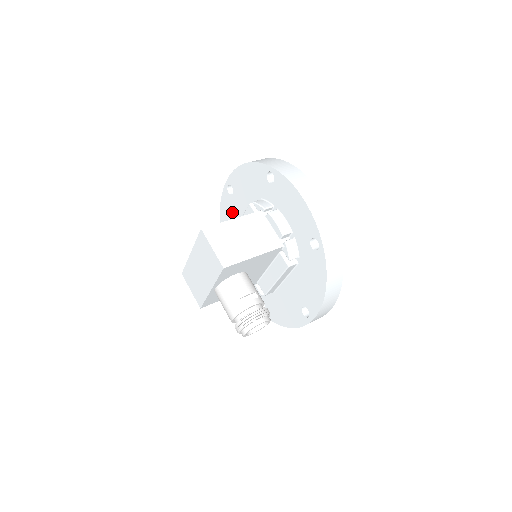
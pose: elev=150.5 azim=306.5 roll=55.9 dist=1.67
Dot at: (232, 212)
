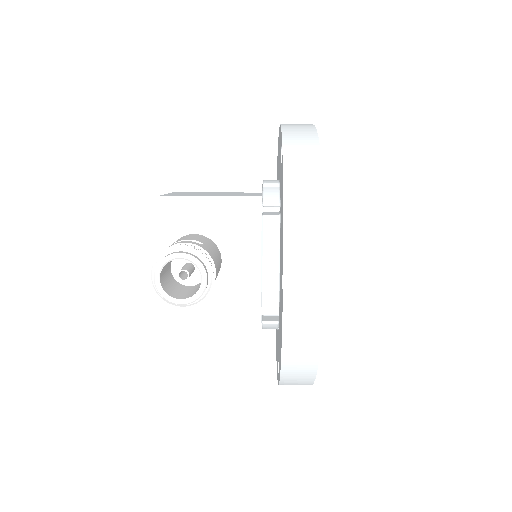
Dot at: occluded
